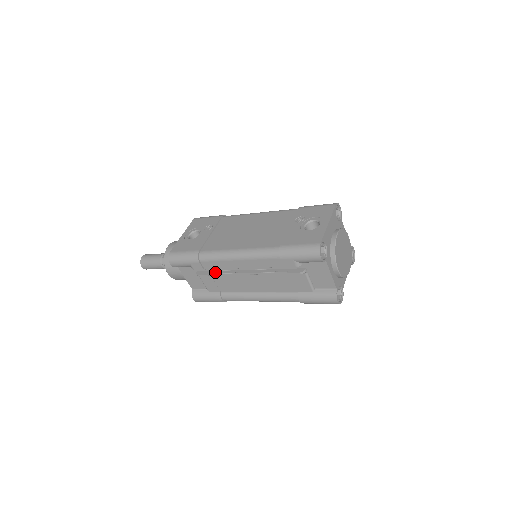
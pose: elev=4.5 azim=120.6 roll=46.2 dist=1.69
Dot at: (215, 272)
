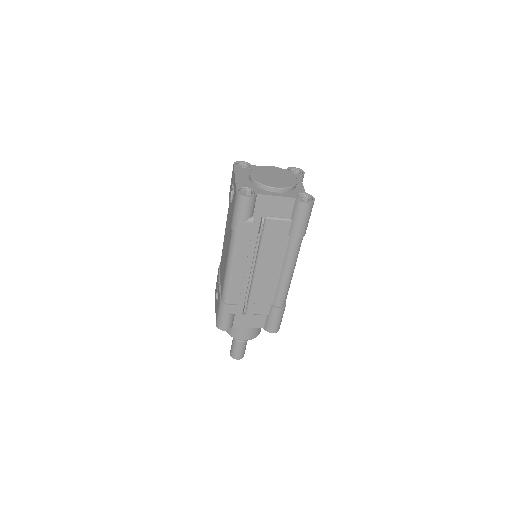
Dot at: (245, 298)
